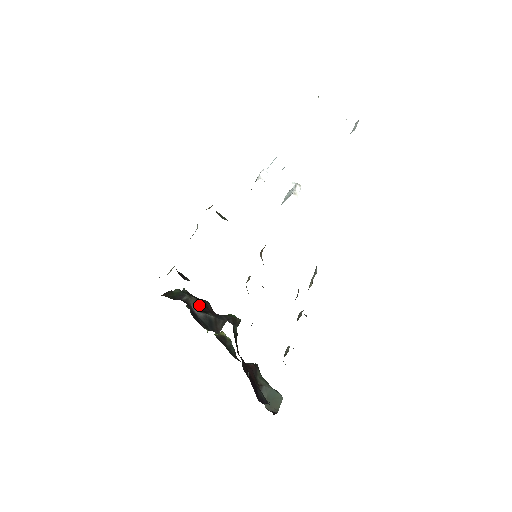
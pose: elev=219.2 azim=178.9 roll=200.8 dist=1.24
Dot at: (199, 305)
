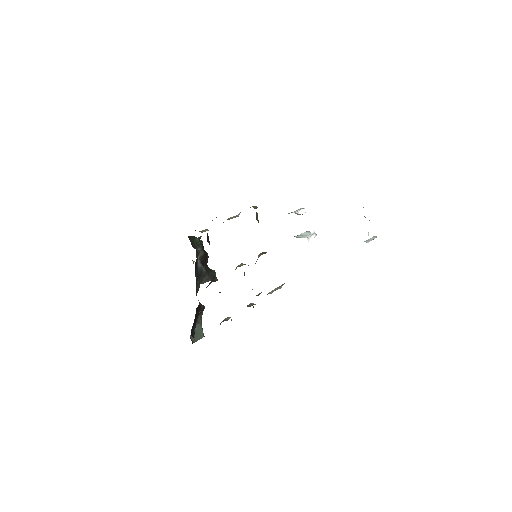
Dot at: (203, 257)
